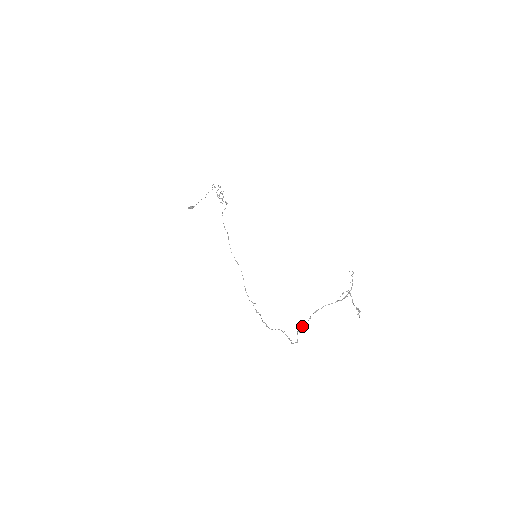
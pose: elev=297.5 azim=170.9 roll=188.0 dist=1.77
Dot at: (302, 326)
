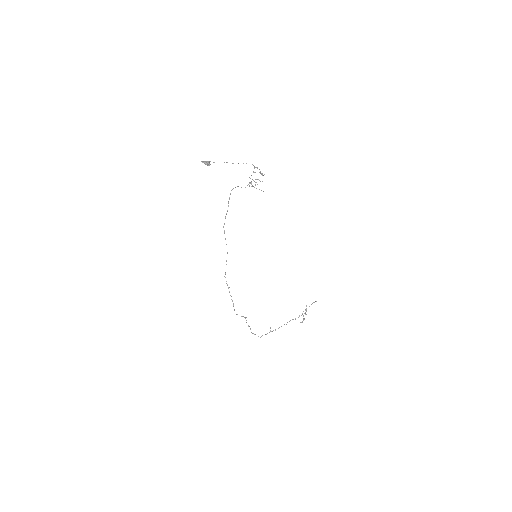
Dot at: occluded
